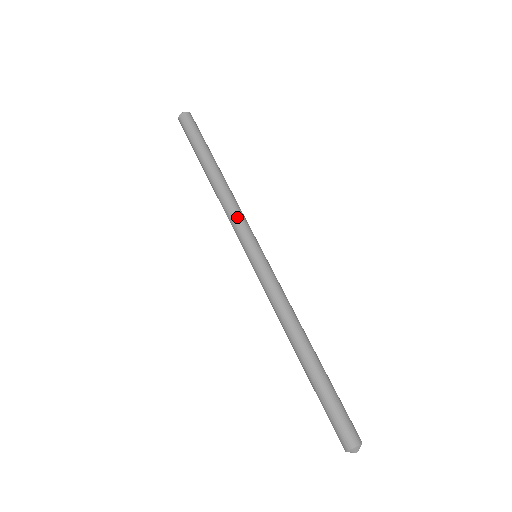
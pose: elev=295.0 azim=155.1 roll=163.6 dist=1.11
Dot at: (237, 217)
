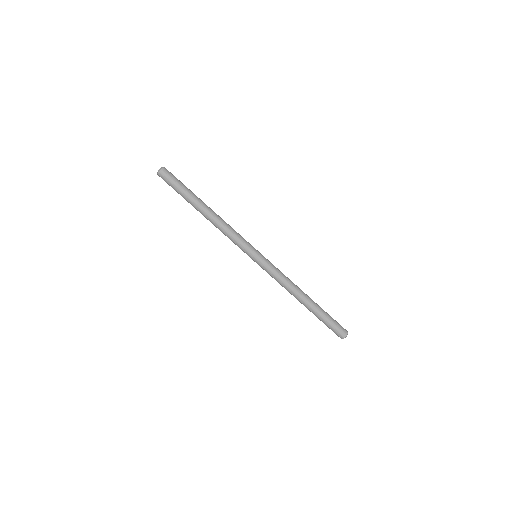
Dot at: (237, 235)
